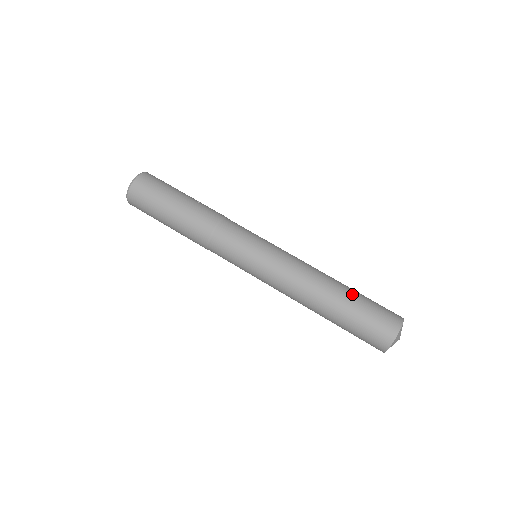
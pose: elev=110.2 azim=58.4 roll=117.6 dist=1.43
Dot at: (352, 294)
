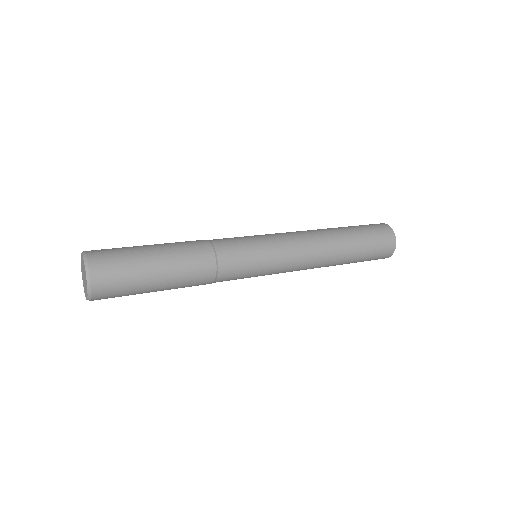
Dot at: (344, 227)
